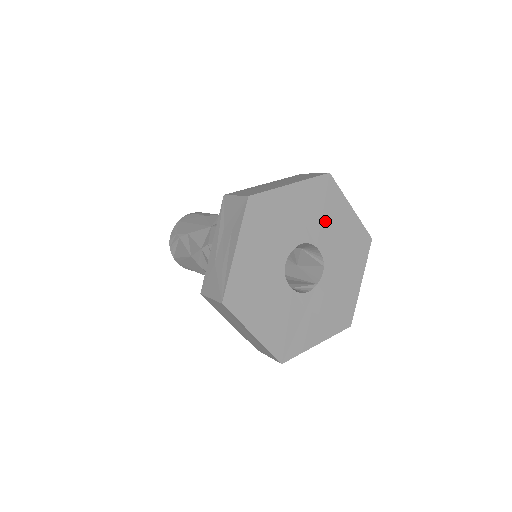
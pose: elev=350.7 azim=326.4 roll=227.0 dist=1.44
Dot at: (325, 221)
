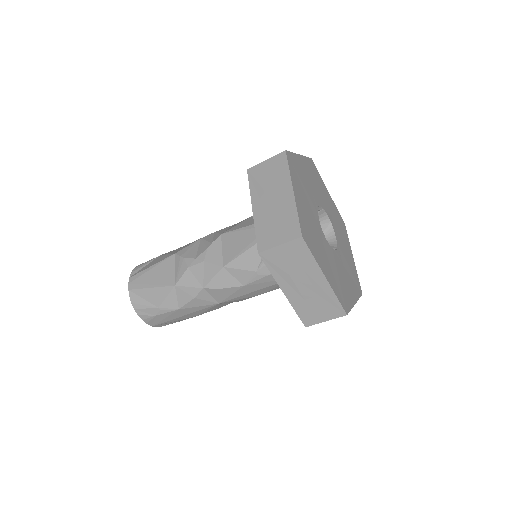
Dot at: (340, 234)
